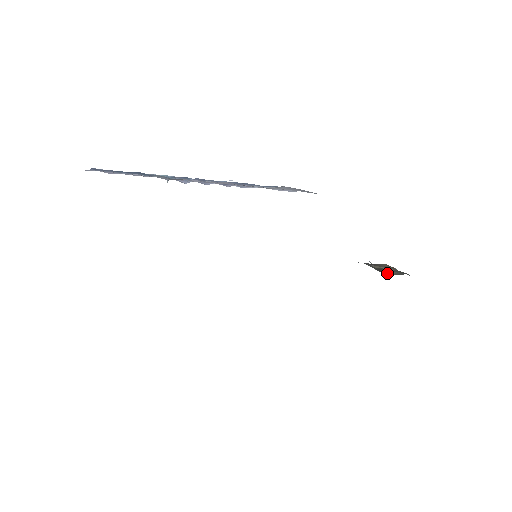
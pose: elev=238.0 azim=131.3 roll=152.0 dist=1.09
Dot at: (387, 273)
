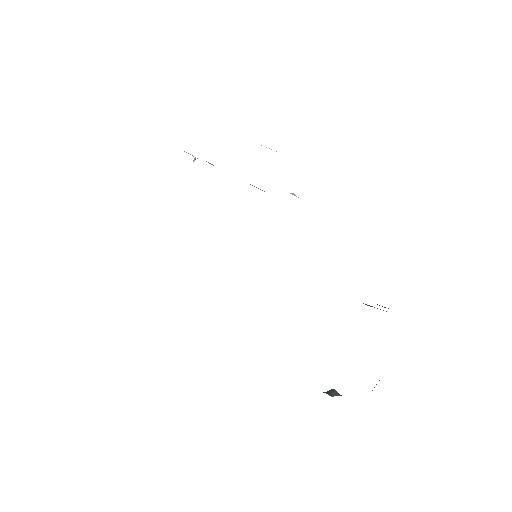
Dot at: (382, 306)
